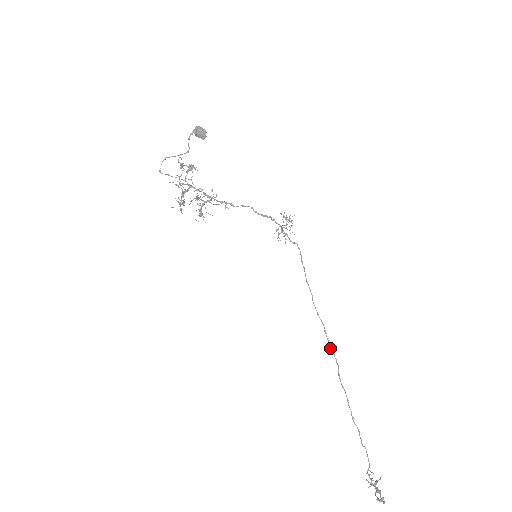
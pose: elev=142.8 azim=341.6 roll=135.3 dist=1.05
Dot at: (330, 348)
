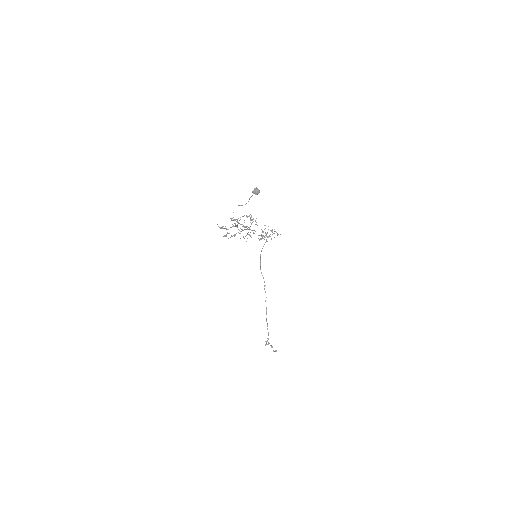
Dot at: (264, 289)
